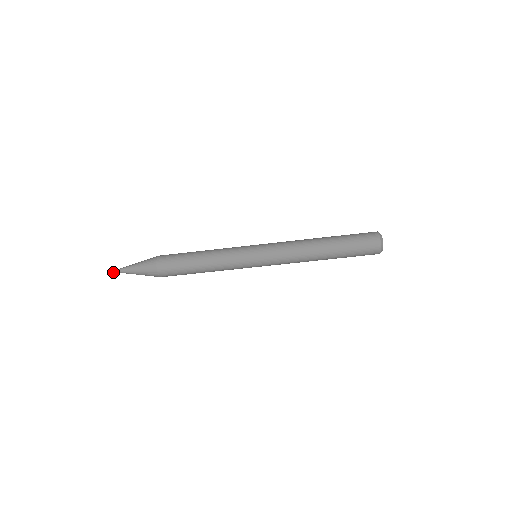
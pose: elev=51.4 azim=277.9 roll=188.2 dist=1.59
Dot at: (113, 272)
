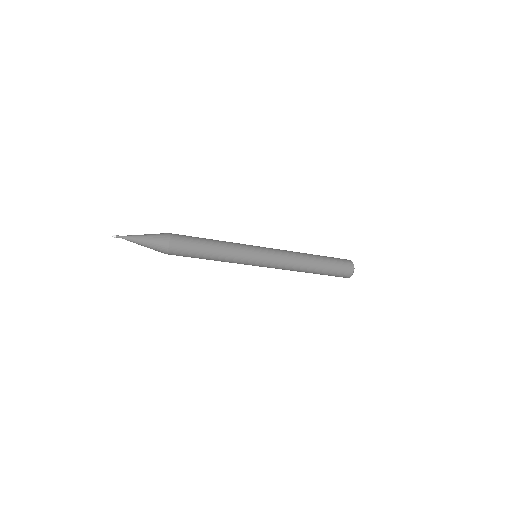
Dot at: (118, 237)
